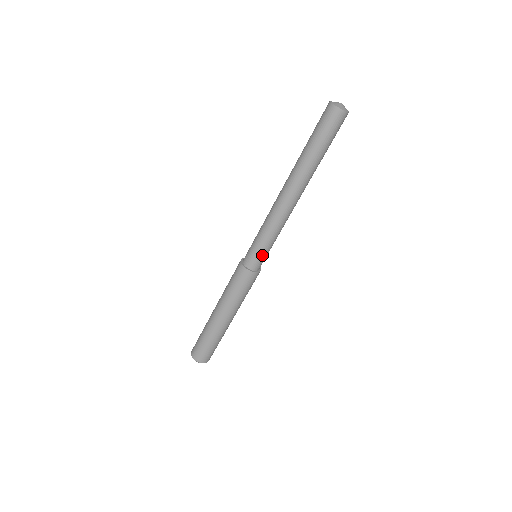
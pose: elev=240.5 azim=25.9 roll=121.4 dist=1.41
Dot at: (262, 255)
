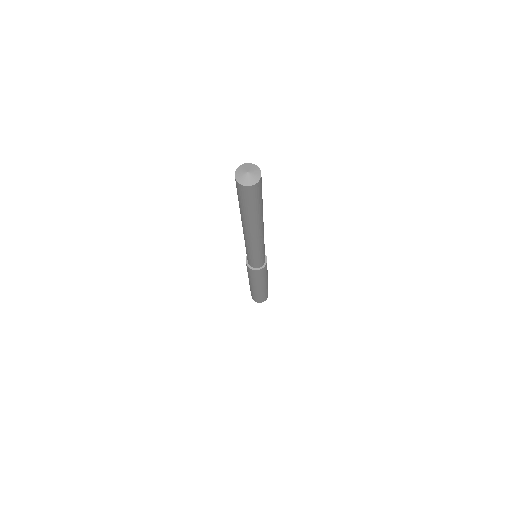
Dot at: (255, 261)
